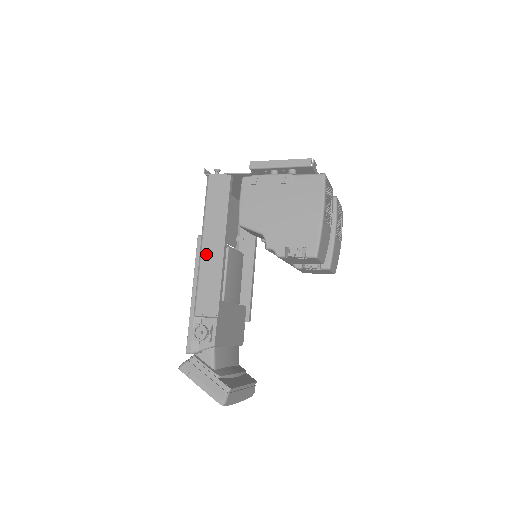
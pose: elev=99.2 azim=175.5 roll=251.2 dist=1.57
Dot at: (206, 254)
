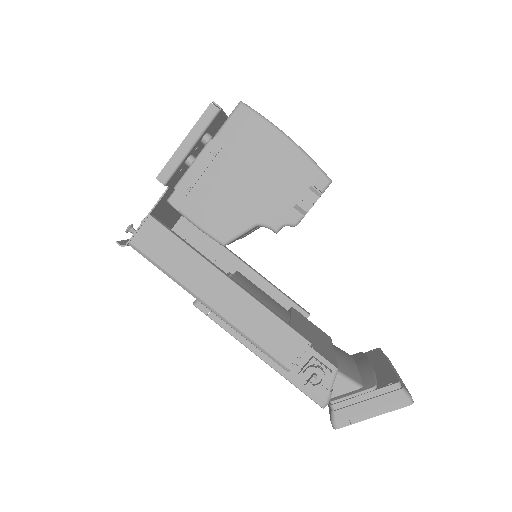
Dot at: (226, 309)
